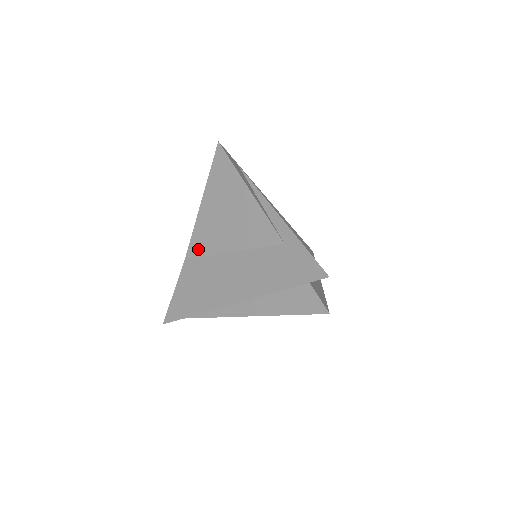
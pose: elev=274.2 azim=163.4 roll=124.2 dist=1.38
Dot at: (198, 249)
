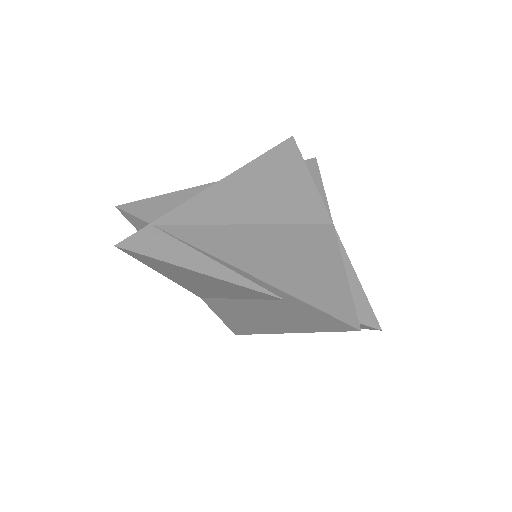
Dot at: (204, 295)
